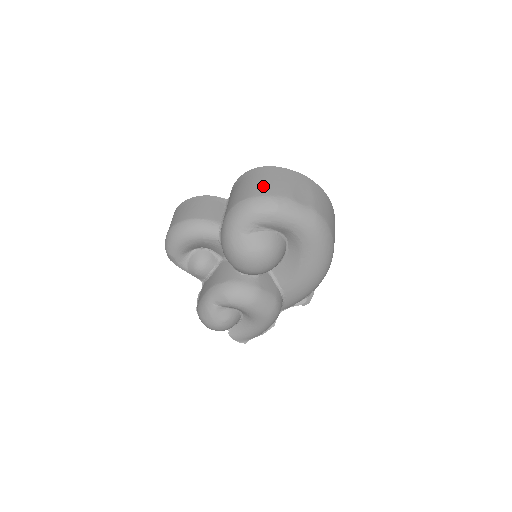
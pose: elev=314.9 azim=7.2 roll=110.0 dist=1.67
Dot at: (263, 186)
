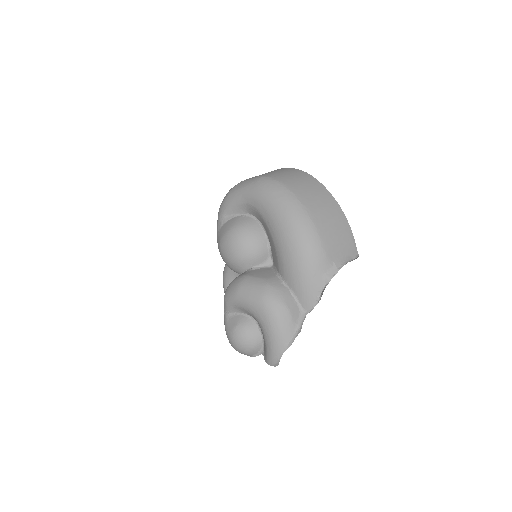
Dot at: occluded
